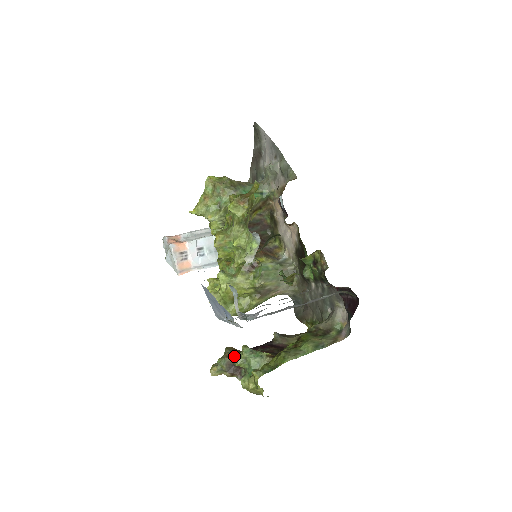
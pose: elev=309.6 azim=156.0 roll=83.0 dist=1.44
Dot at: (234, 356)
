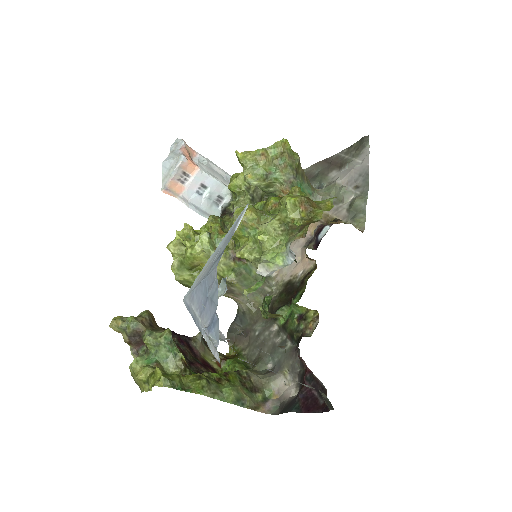
Dot at: (150, 329)
